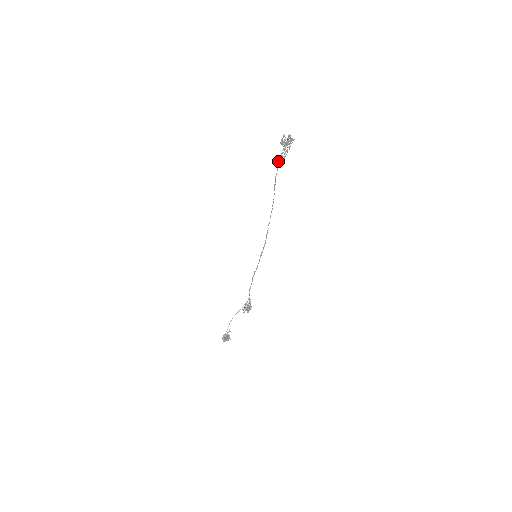
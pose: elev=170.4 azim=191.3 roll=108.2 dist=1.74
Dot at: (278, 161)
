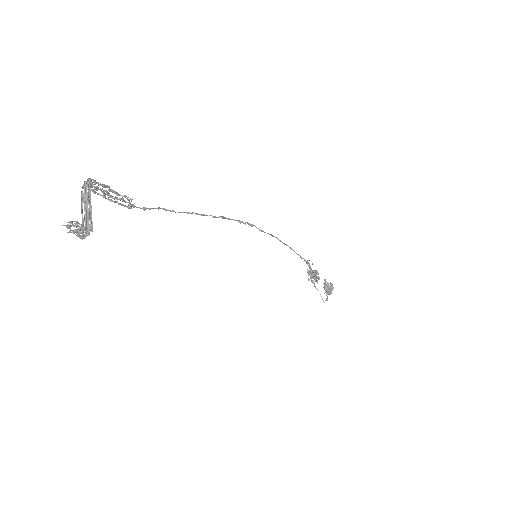
Dot at: occluded
